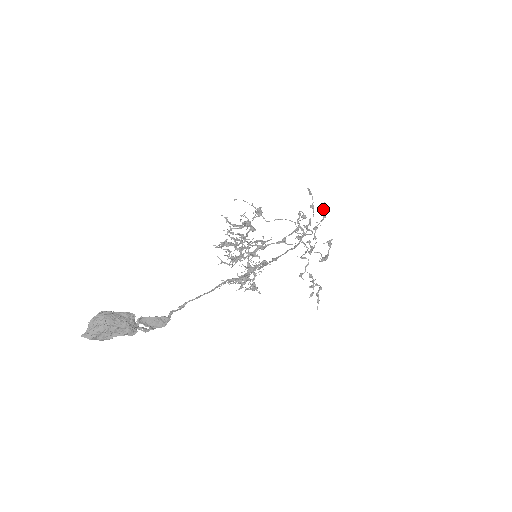
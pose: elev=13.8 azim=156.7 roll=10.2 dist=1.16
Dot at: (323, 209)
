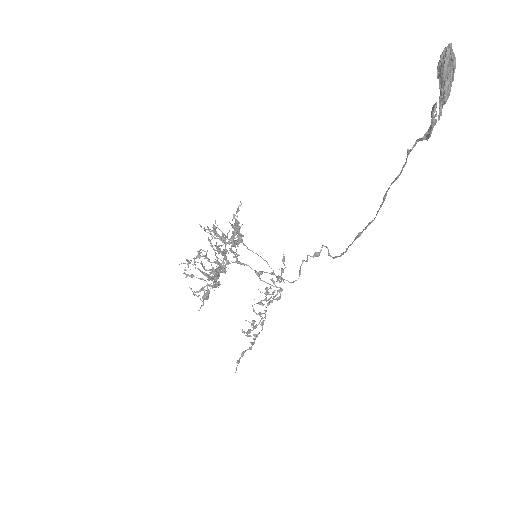
Dot at: occluded
